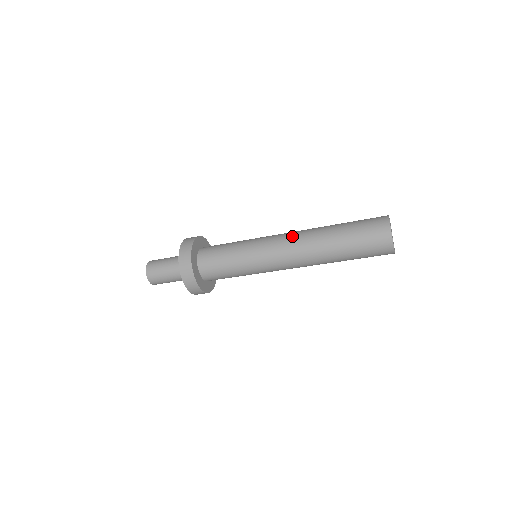
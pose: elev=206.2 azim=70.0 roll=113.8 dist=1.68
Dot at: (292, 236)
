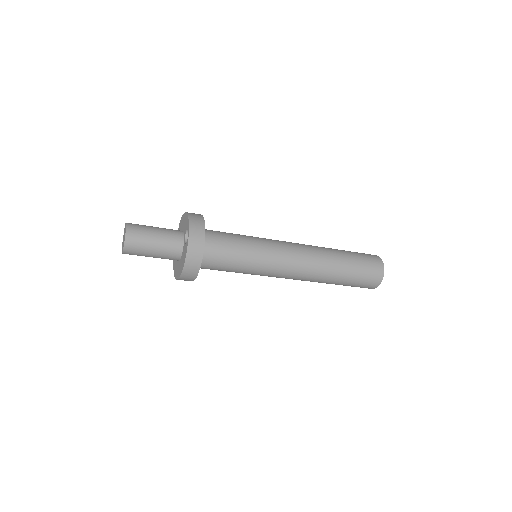
Dot at: (305, 251)
